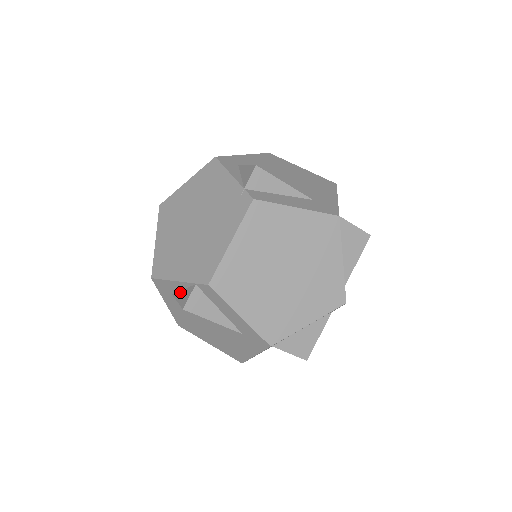
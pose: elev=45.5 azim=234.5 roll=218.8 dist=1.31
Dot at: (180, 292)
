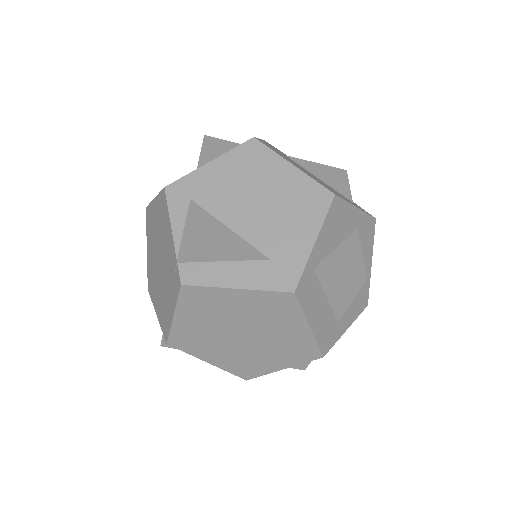
Dot at: occluded
